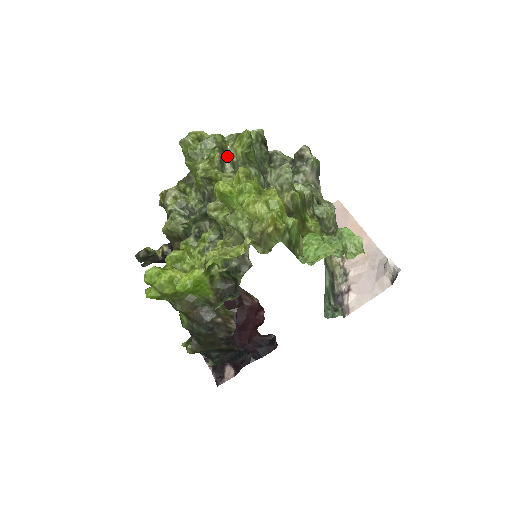
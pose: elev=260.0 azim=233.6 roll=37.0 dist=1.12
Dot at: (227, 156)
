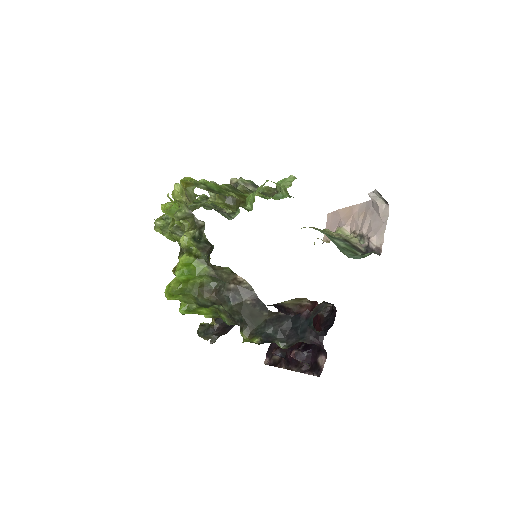
Dot at: occluded
